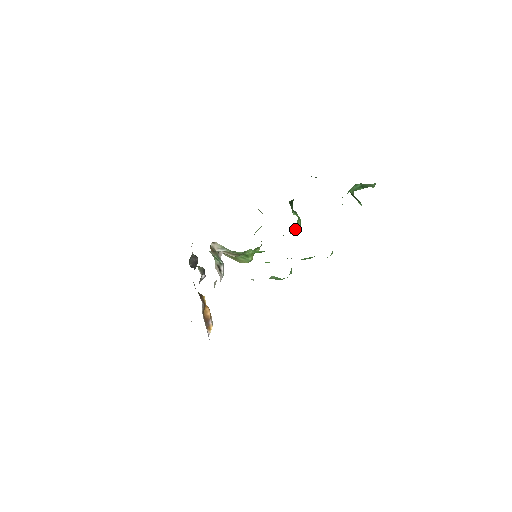
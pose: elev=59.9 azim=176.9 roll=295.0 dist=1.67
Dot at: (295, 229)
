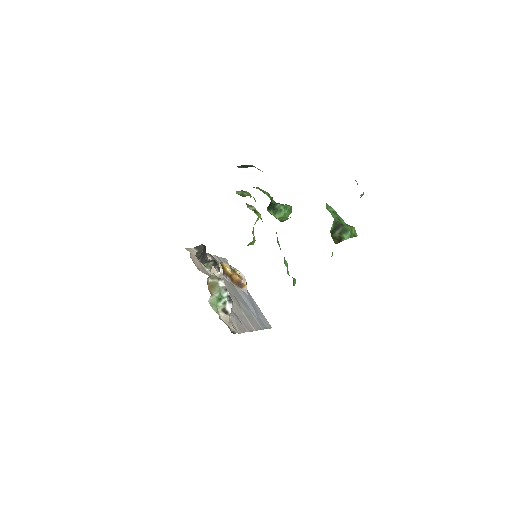
Dot at: occluded
